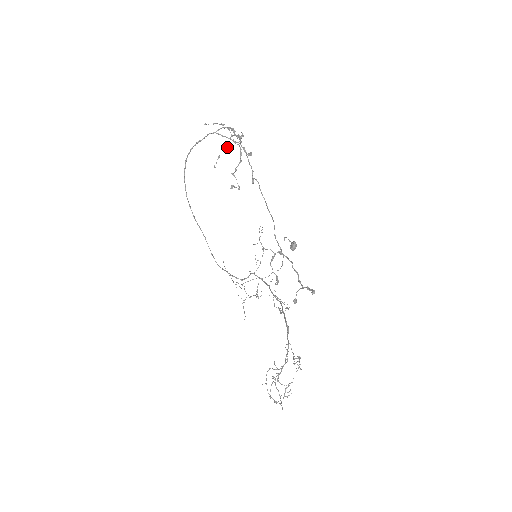
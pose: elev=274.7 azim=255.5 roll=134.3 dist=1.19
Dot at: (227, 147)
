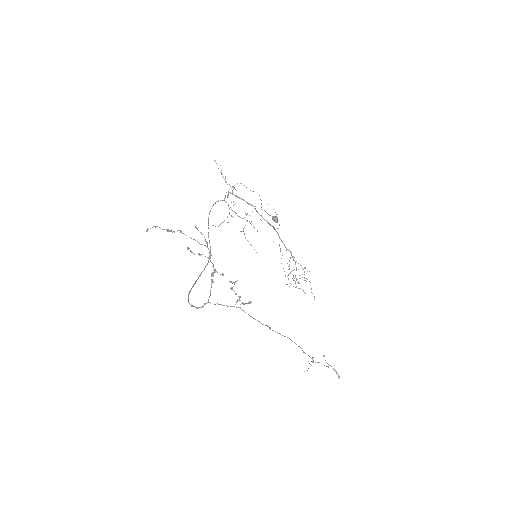
Dot at: occluded
